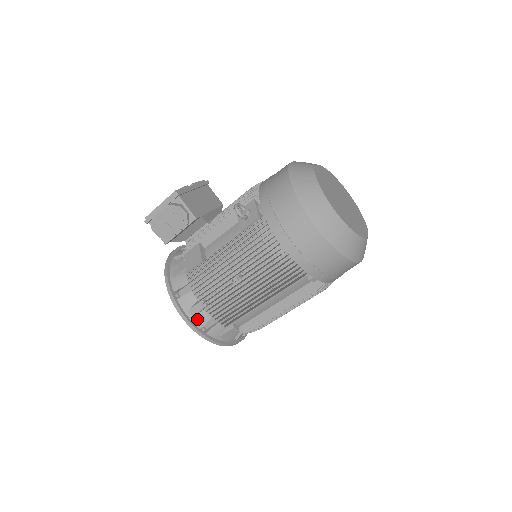
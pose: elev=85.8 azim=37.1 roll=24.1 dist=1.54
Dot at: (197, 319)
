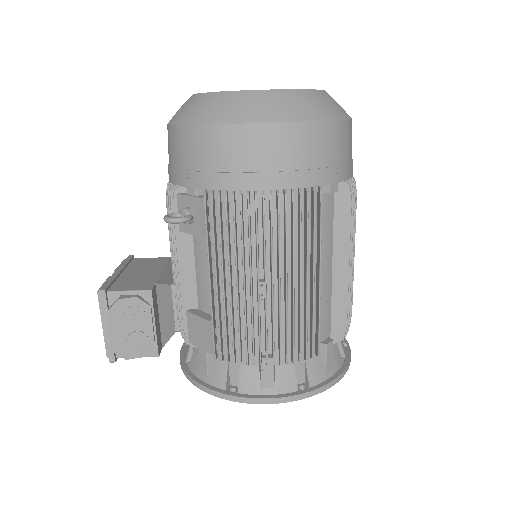
Dot at: (282, 385)
